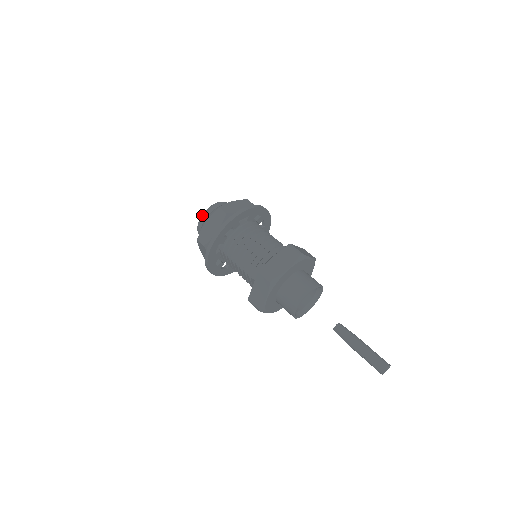
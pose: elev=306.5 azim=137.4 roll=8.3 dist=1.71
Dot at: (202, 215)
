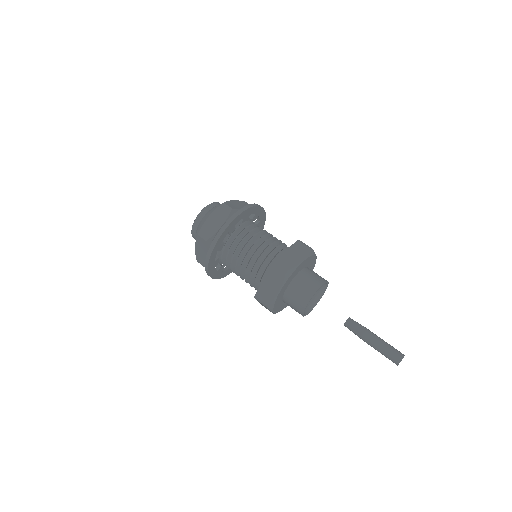
Dot at: (191, 232)
